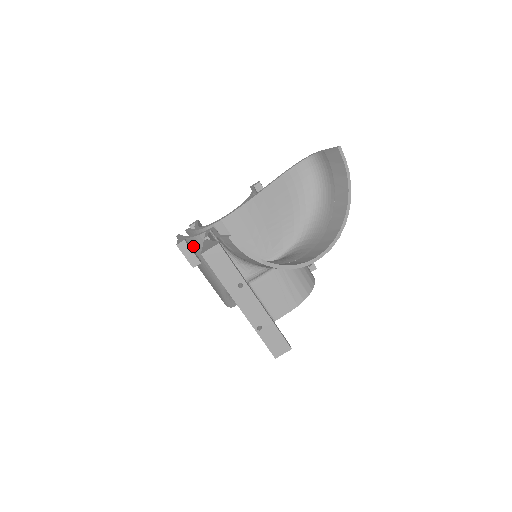
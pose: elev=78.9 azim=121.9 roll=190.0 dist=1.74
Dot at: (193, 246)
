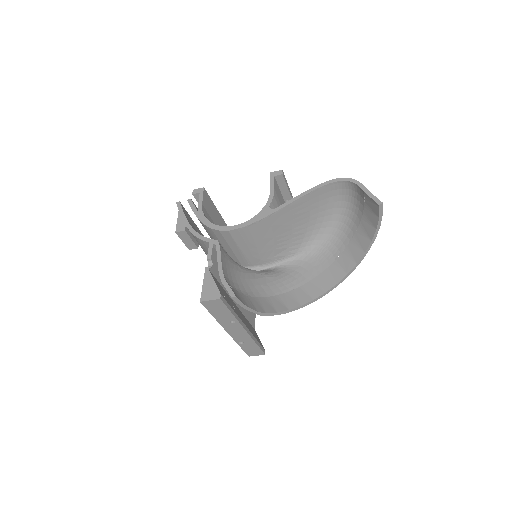
Dot at: (193, 236)
